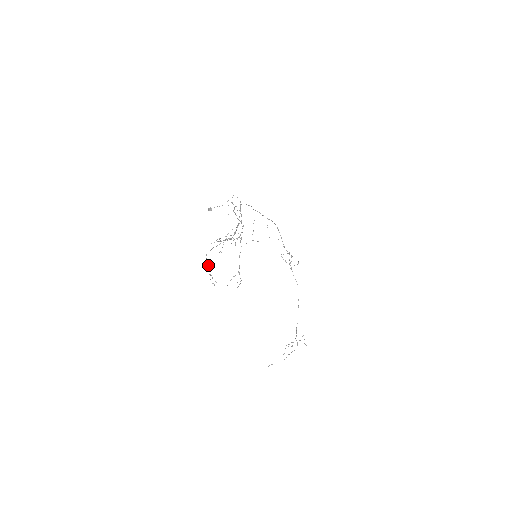
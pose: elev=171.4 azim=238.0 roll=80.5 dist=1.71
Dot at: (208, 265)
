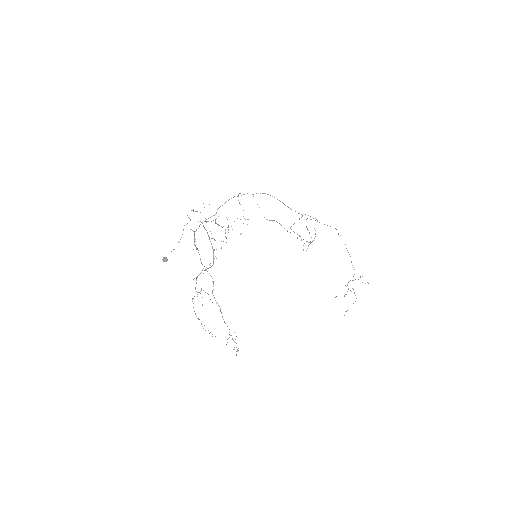
Dot at: occluded
